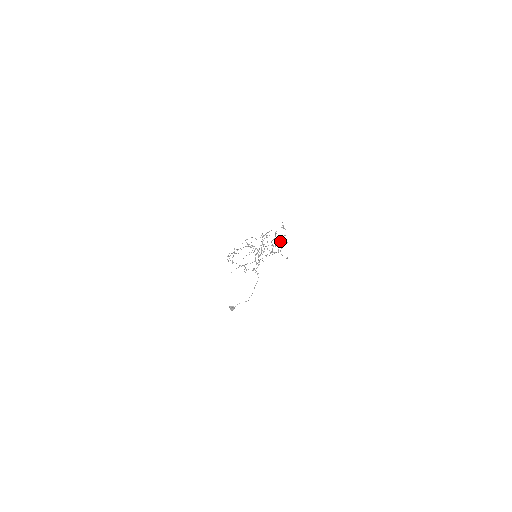
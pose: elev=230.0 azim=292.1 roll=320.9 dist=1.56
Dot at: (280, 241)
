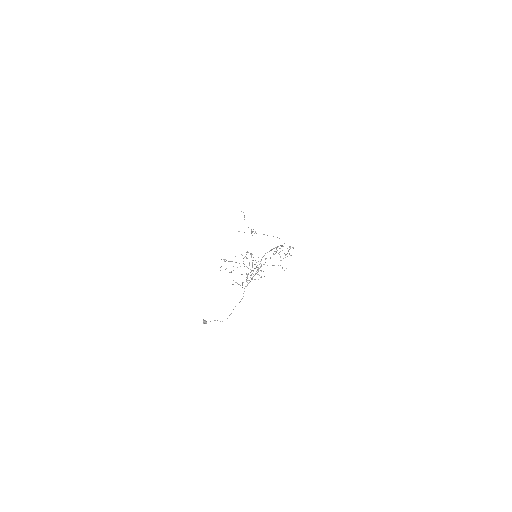
Dot at: (284, 253)
